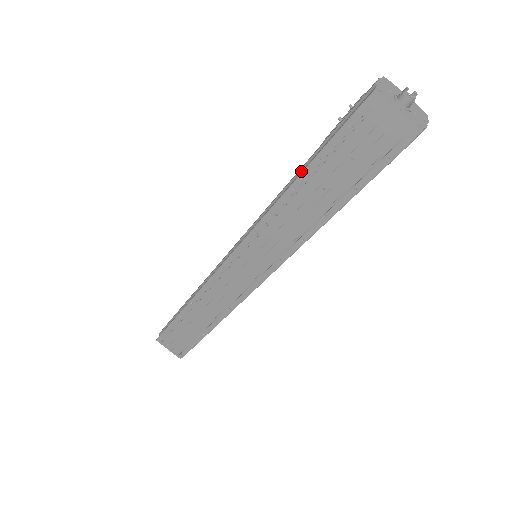
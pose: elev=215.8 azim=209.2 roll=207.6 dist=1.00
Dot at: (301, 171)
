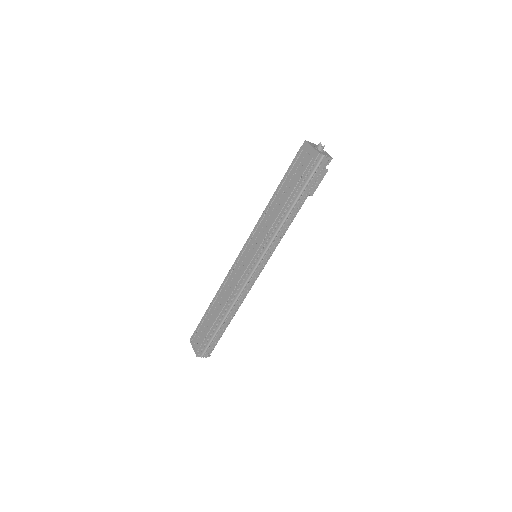
Dot at: occluded
